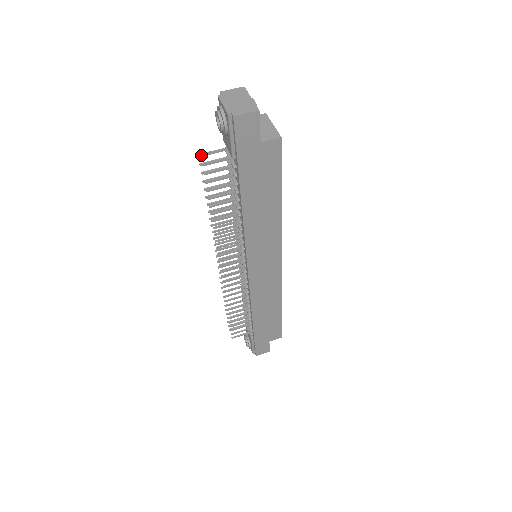
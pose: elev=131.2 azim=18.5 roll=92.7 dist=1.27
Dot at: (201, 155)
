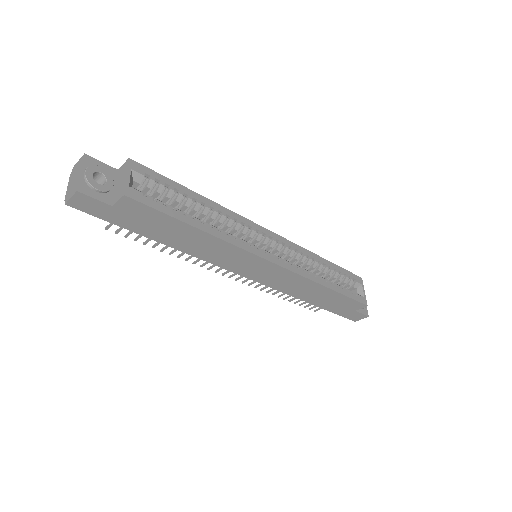
Dot at: occluded
